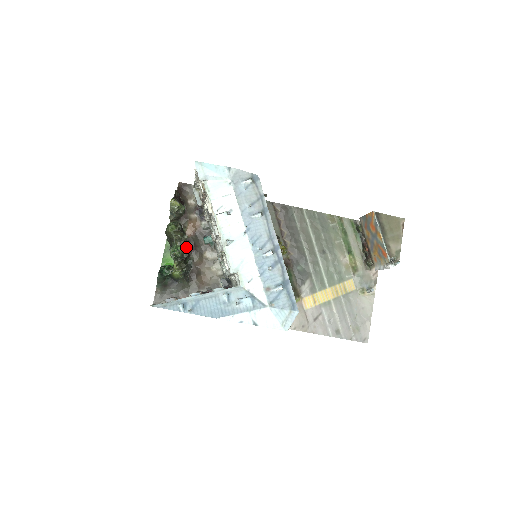
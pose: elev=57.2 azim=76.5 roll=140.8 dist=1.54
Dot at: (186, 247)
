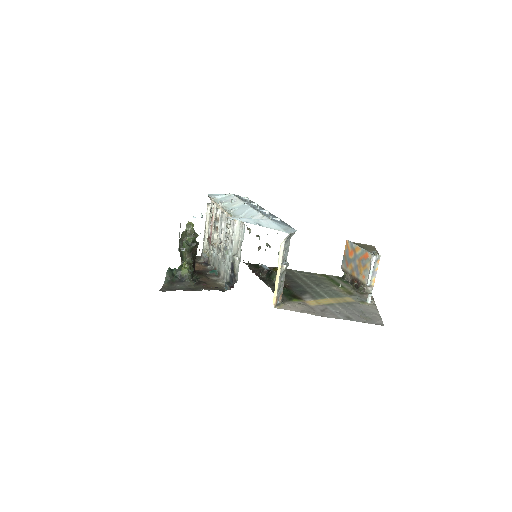
Dot at: occluded
